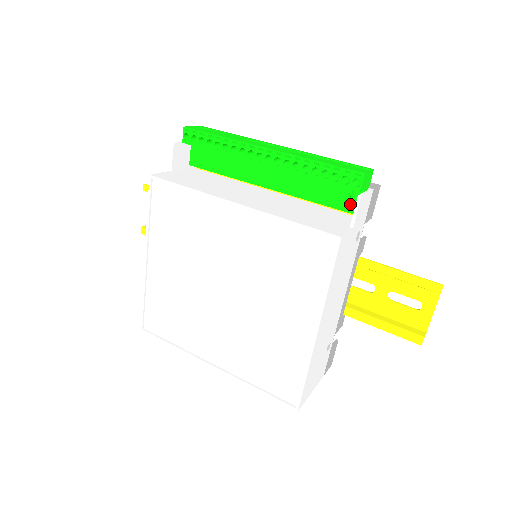
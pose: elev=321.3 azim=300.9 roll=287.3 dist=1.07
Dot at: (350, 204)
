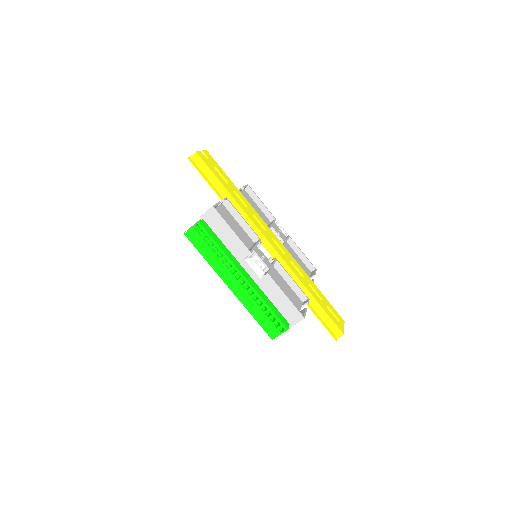
Dot at: occluded
